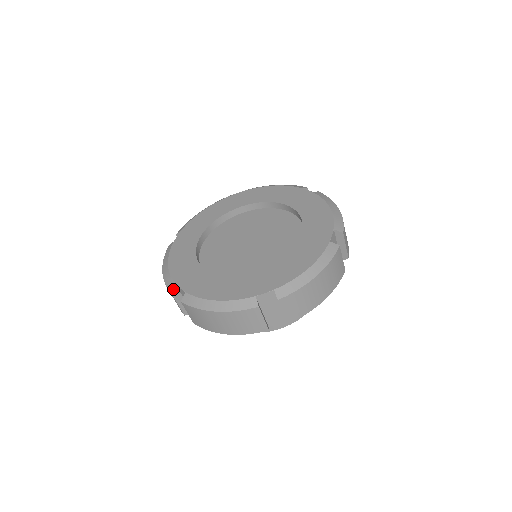
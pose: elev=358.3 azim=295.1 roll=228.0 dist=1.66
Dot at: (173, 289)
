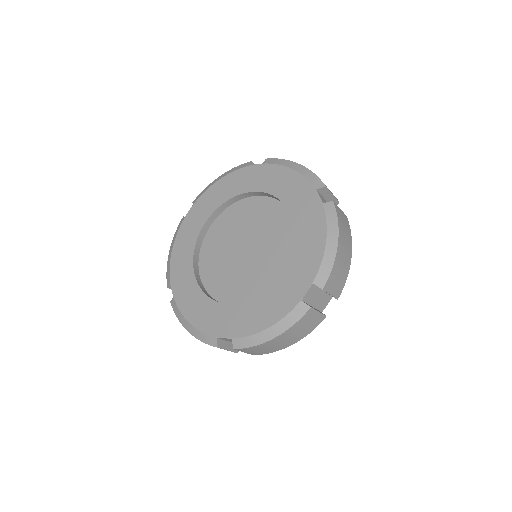
Dot at: (168, 284)
